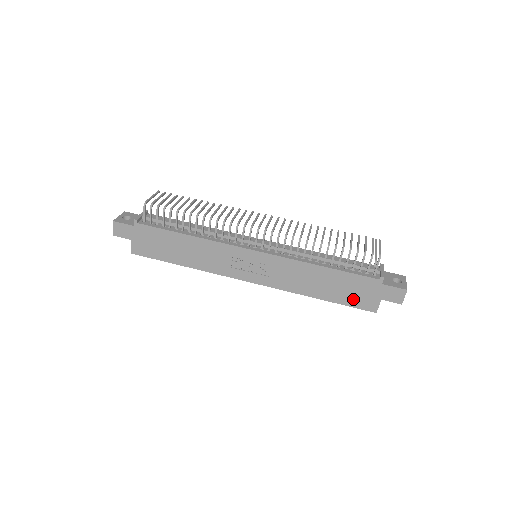
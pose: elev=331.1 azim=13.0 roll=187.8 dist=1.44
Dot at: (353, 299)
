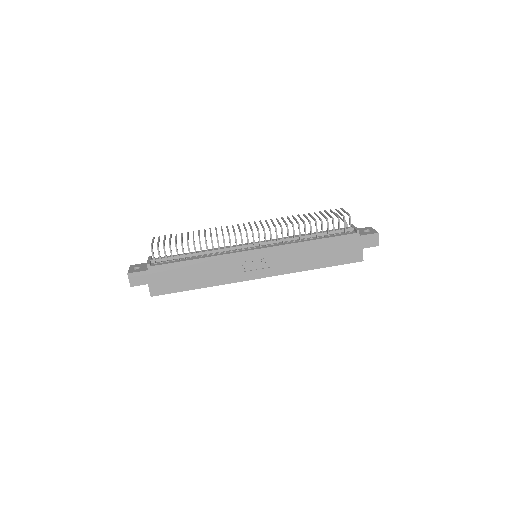
Dot at: (343, 257)
